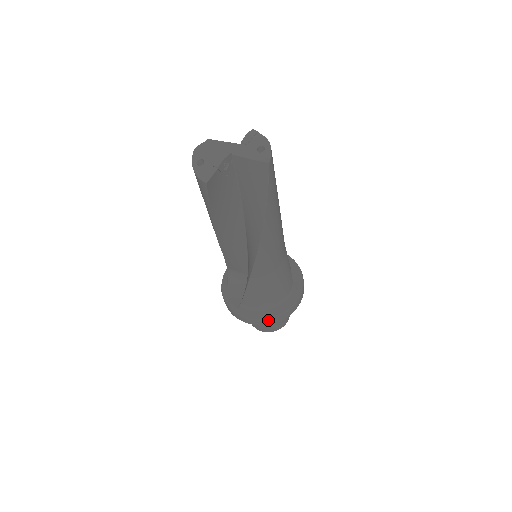
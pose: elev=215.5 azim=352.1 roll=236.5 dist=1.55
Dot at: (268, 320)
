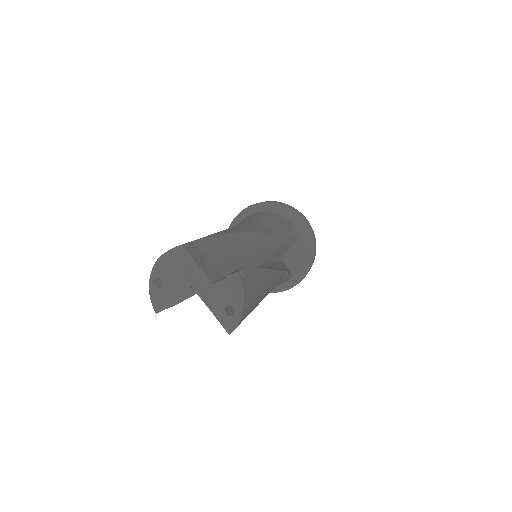
Dot at: occluded
